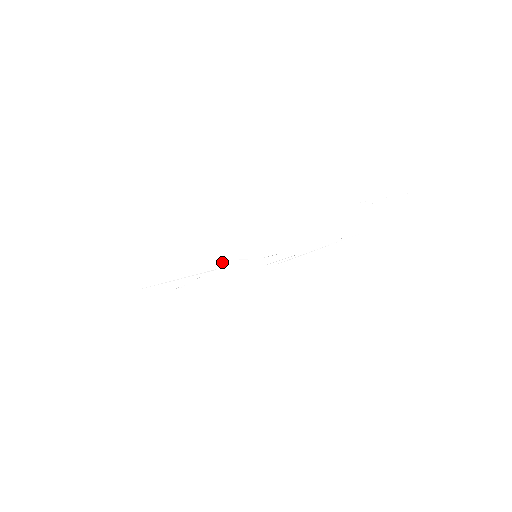
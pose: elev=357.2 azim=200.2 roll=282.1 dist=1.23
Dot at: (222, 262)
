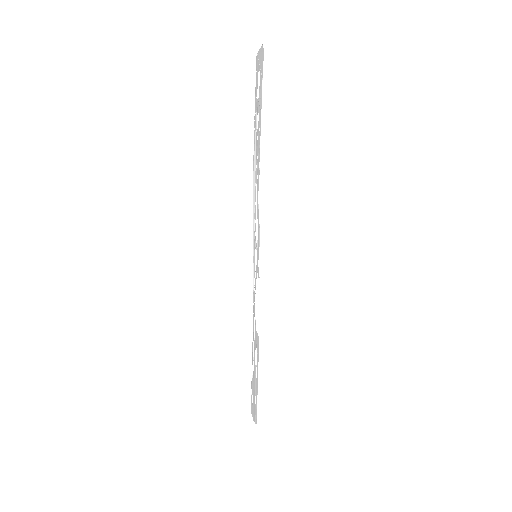
Dot at: (255, 292)
